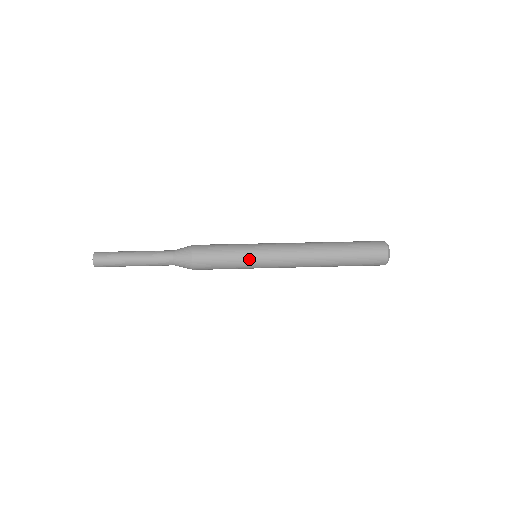
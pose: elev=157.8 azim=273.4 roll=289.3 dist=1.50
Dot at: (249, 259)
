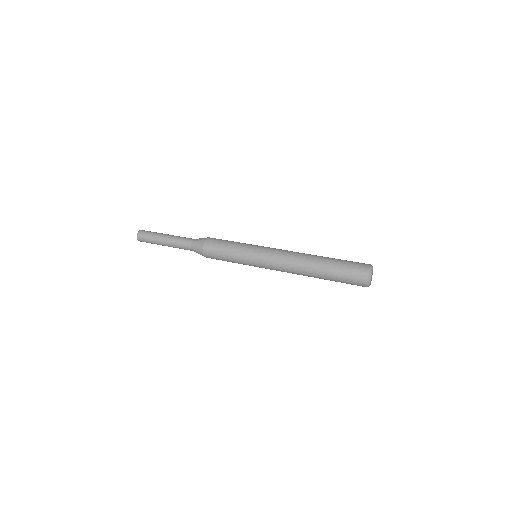
Dot at: (246, 257)
